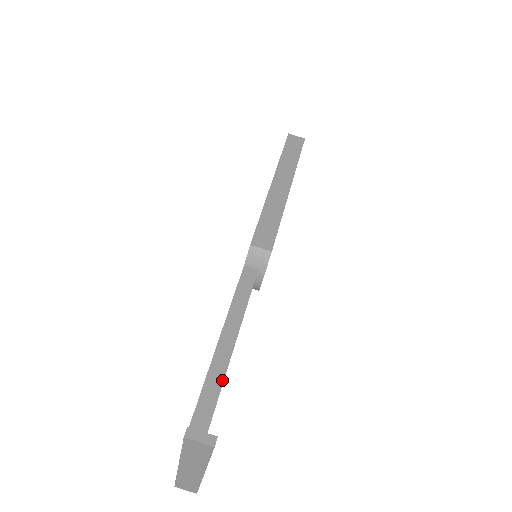
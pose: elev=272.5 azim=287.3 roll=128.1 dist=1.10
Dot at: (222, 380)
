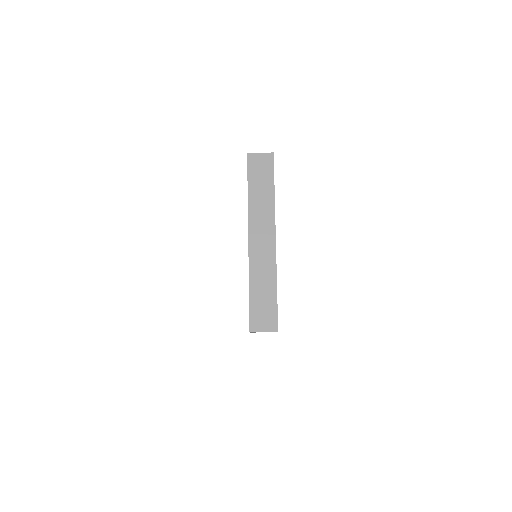
Dot at: occluded
